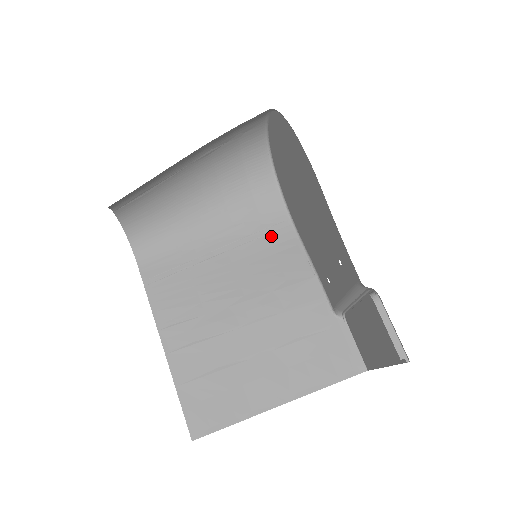
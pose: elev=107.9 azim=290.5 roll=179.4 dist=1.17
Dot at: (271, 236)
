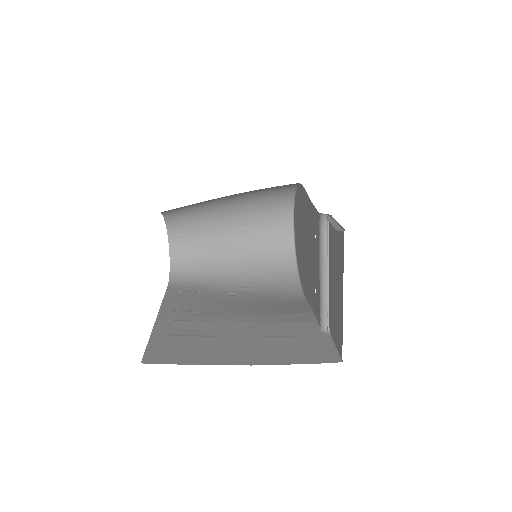
Dot at: (282, 297)
